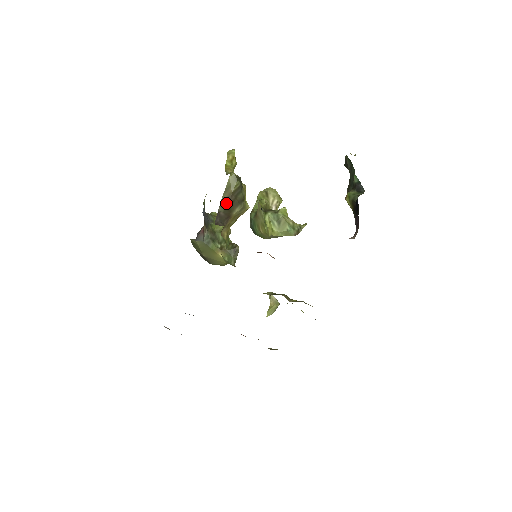
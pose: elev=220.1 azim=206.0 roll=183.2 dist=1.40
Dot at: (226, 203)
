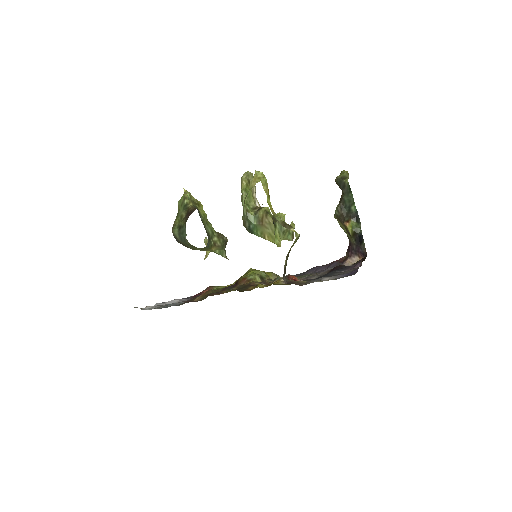
Dot at: (287, 258)
